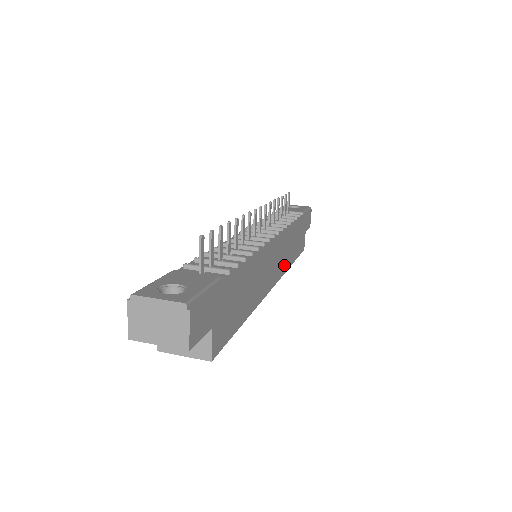
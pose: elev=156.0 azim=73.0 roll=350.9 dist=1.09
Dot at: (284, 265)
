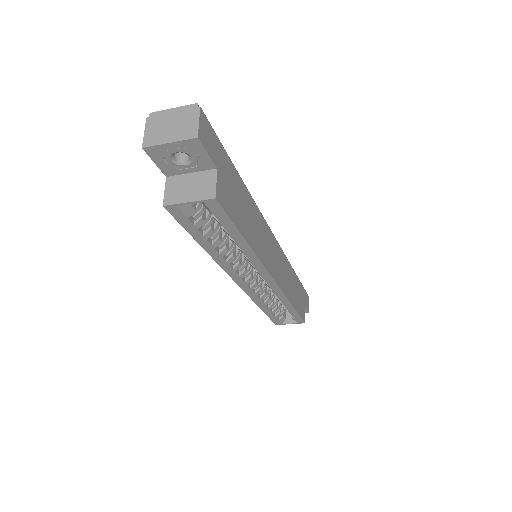
Dot at: (284, 286)
